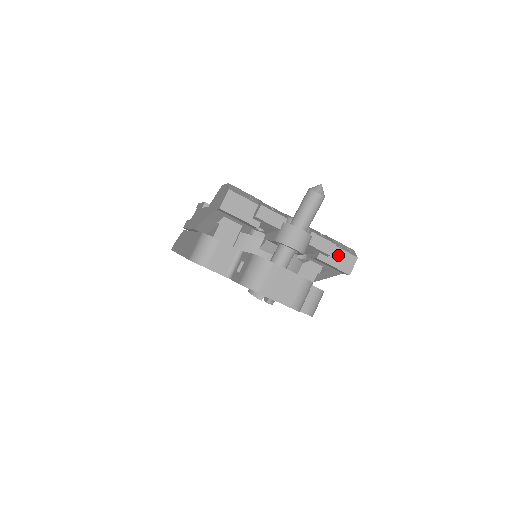
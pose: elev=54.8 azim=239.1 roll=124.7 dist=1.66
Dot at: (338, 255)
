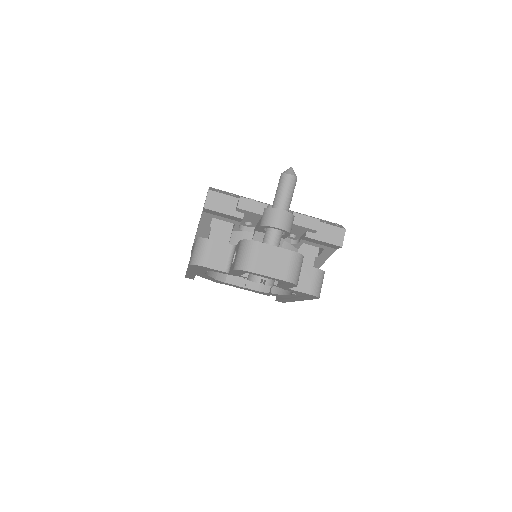
Dot at: (326, 230)
